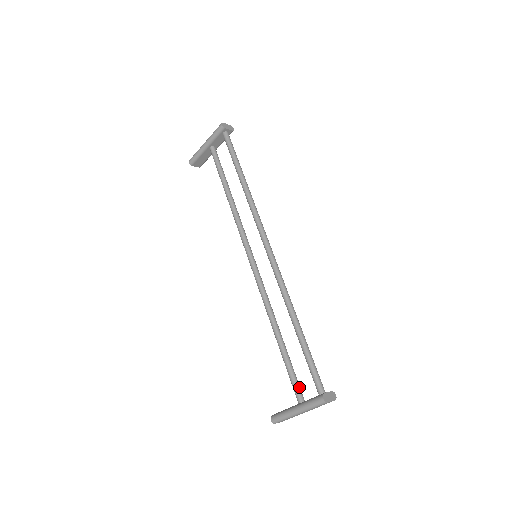
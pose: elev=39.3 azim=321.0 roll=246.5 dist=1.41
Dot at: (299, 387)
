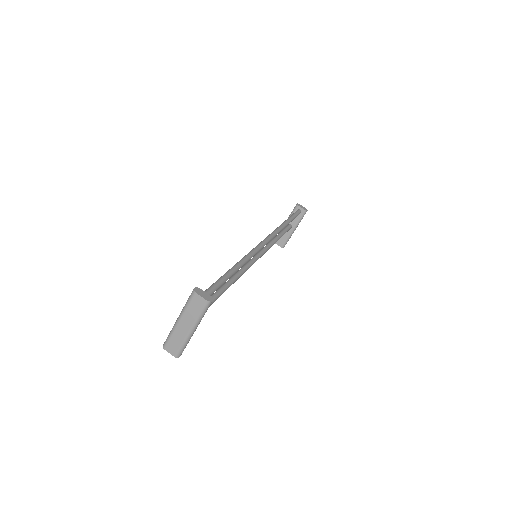
Dot at: occluded
